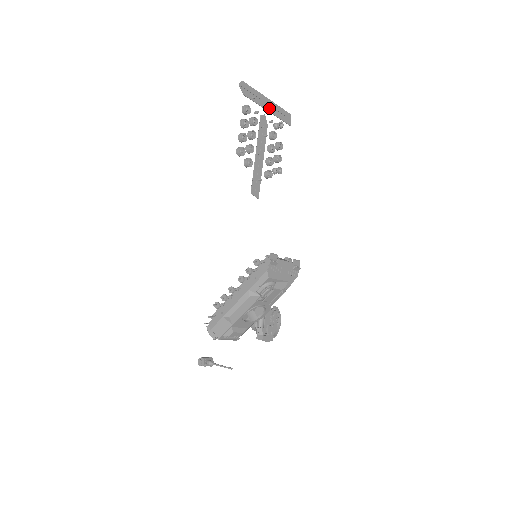
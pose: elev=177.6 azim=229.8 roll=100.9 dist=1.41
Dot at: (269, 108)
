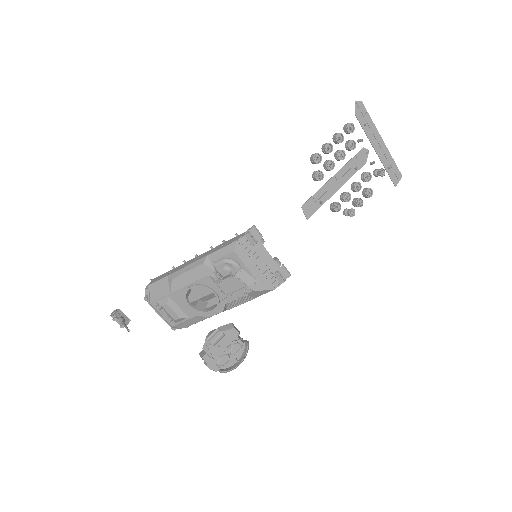
Dot at: (378, 149)
